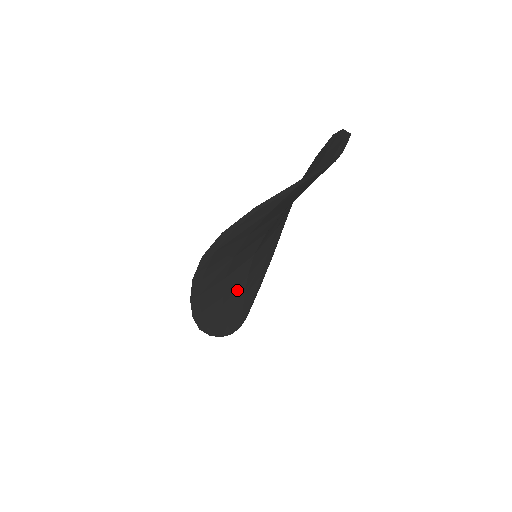
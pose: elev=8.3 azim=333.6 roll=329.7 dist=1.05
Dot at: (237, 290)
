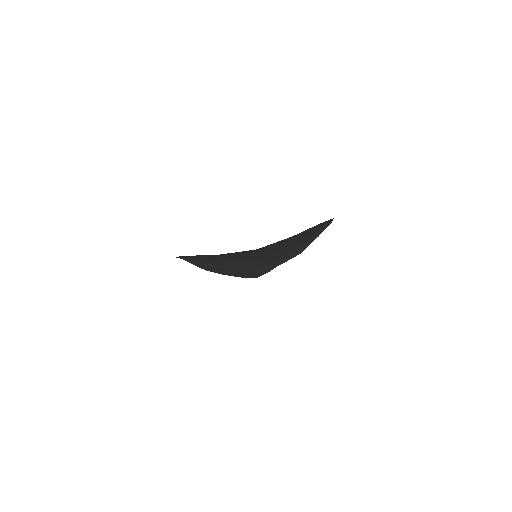
Dot at: occluded
